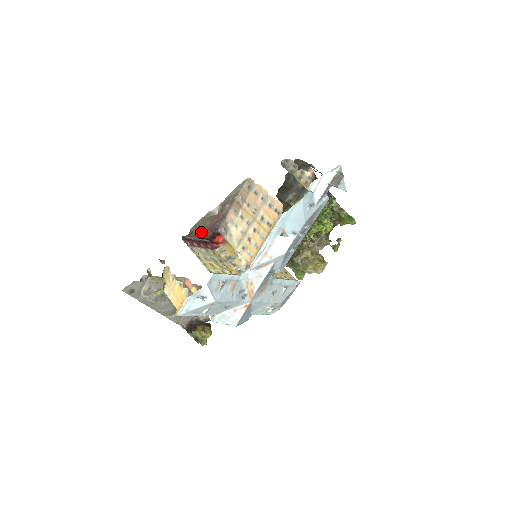
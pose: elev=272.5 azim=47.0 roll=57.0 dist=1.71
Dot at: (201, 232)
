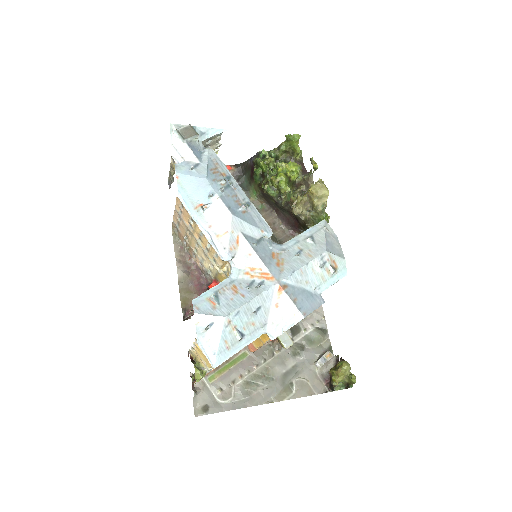
Dot at: occluded
